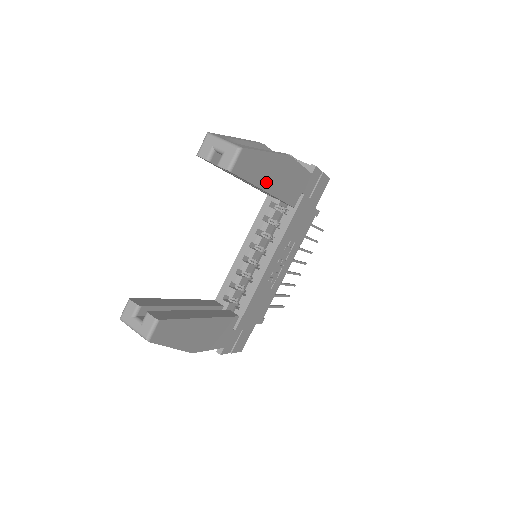
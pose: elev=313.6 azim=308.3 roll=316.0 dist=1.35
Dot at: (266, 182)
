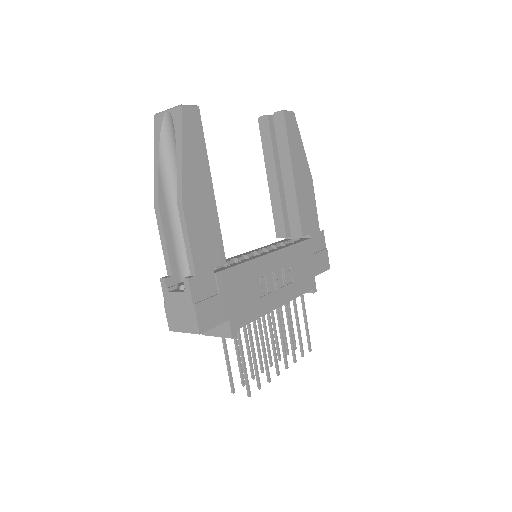
Dot at: (295, 166)
